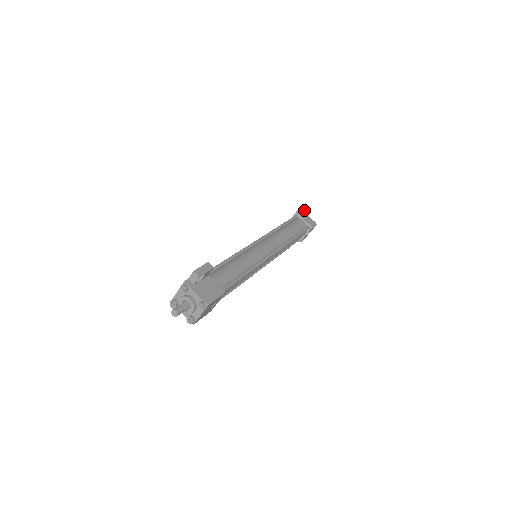
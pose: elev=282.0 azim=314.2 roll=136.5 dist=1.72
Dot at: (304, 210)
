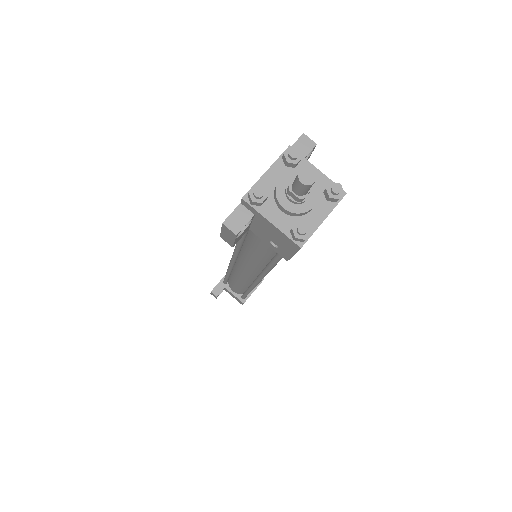
Dot at: occluded
